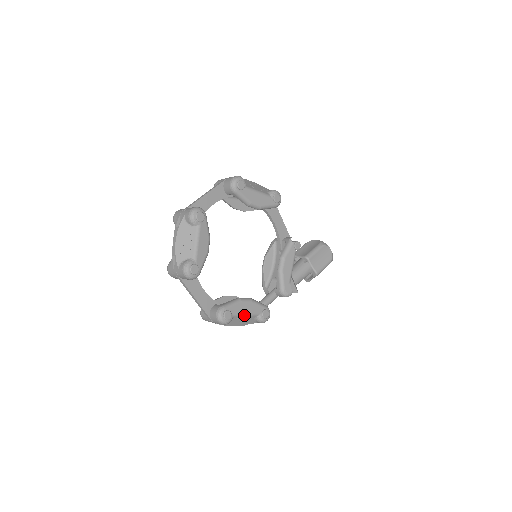
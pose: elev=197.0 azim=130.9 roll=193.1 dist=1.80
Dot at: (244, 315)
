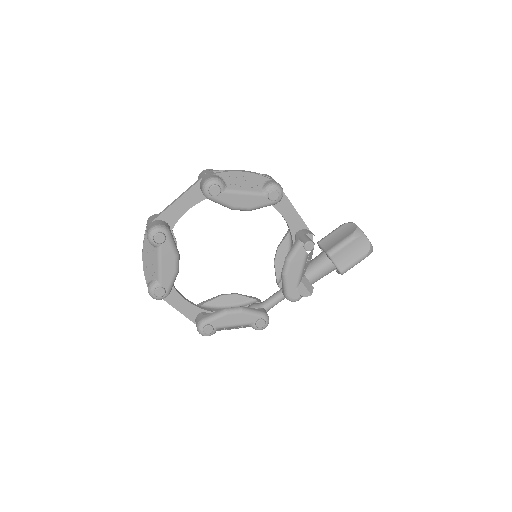
Dot at: (232, 326)
